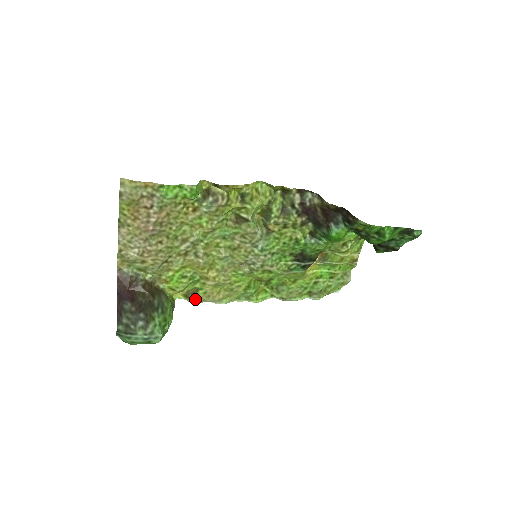
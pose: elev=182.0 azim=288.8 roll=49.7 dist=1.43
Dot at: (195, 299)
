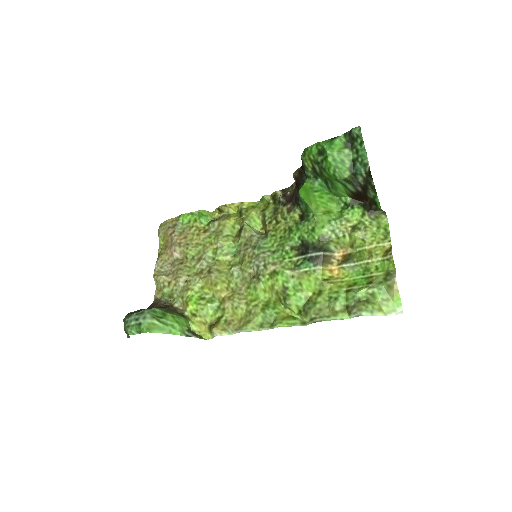
Dot at: (215, 327)
